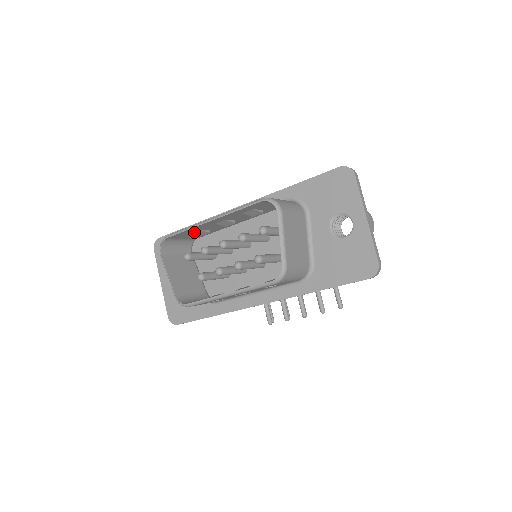
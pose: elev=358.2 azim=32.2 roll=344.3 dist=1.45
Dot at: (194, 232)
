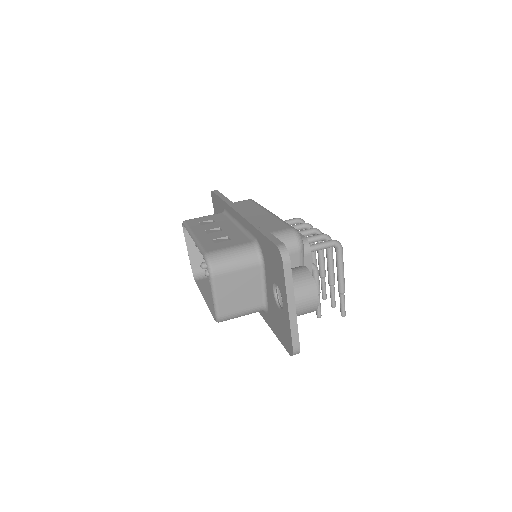
Dot at: occluded
